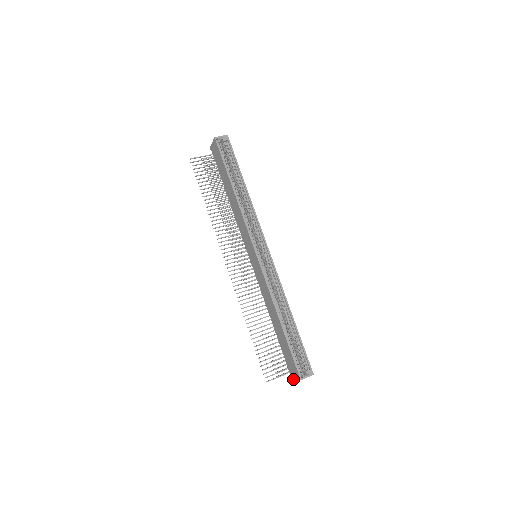
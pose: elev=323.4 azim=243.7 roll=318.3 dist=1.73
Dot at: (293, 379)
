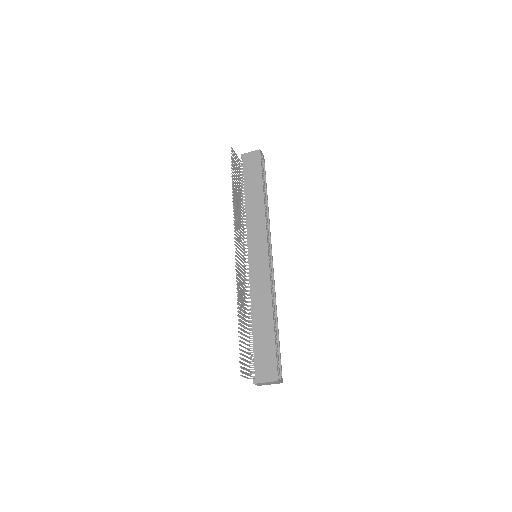
Dot at: (259, 382)
